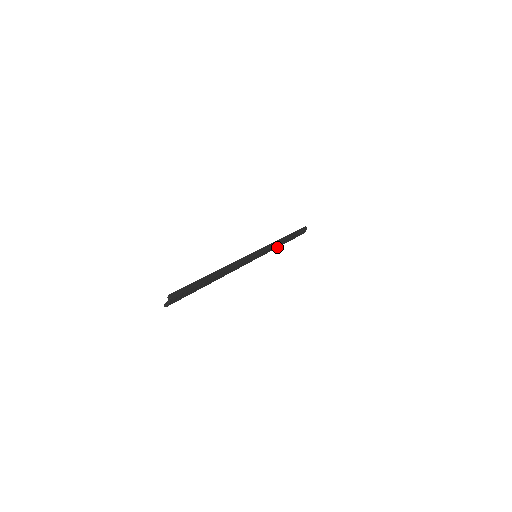
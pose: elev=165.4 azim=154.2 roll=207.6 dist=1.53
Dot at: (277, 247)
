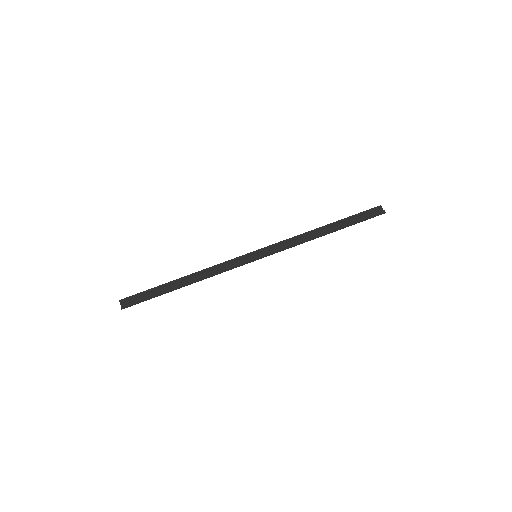
Dot at: (305, 236)
